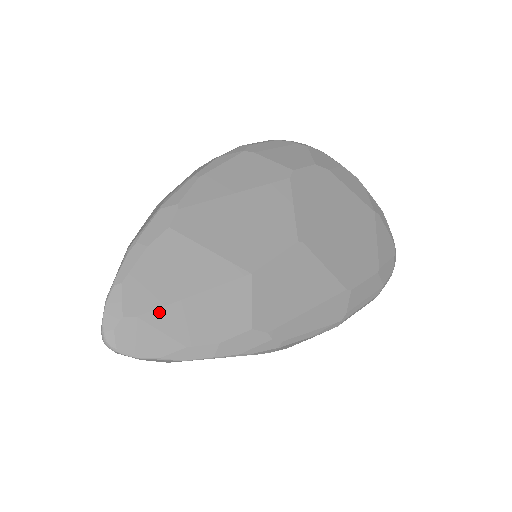
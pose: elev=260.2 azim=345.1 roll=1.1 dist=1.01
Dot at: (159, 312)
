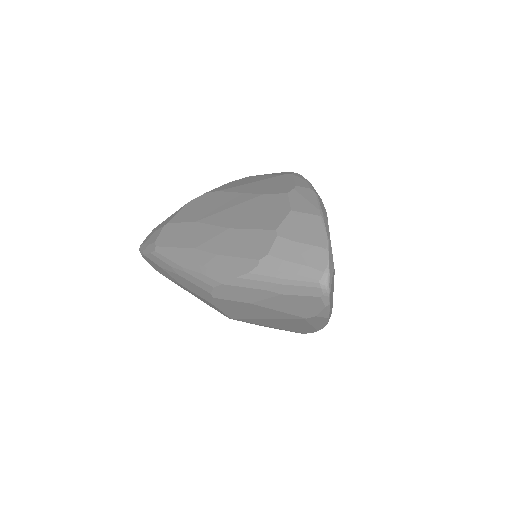
Dot at: occluded
